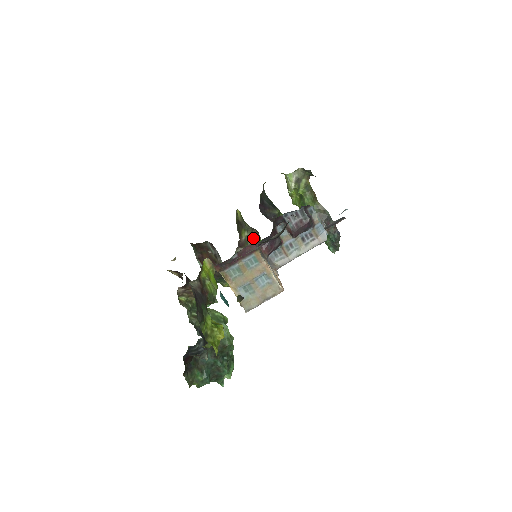
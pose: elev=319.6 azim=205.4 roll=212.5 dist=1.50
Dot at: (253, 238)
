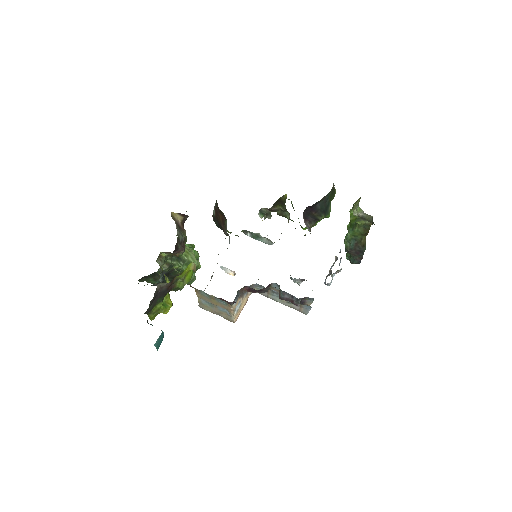
Dot at: (285, 213)
